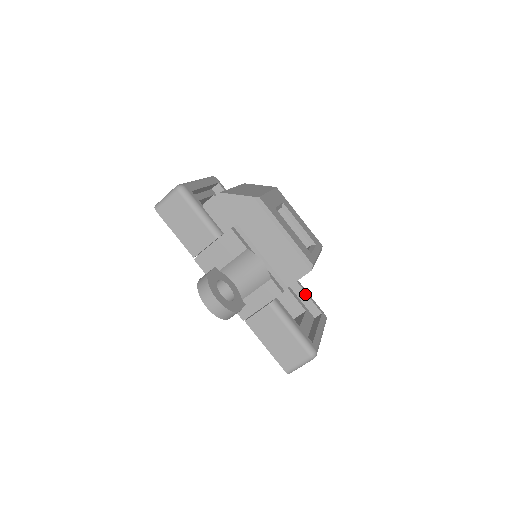
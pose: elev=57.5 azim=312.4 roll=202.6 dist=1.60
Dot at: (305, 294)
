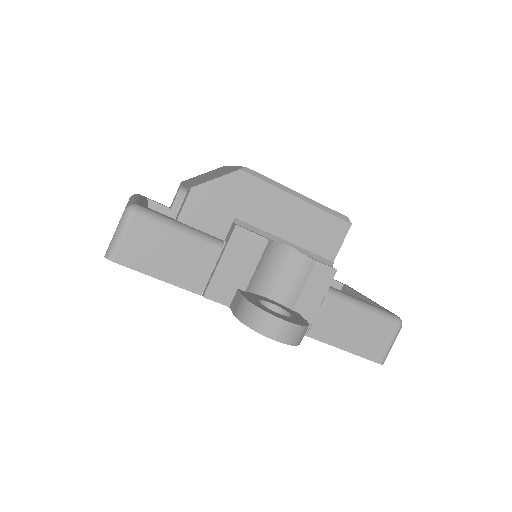
Dot at: occluded
